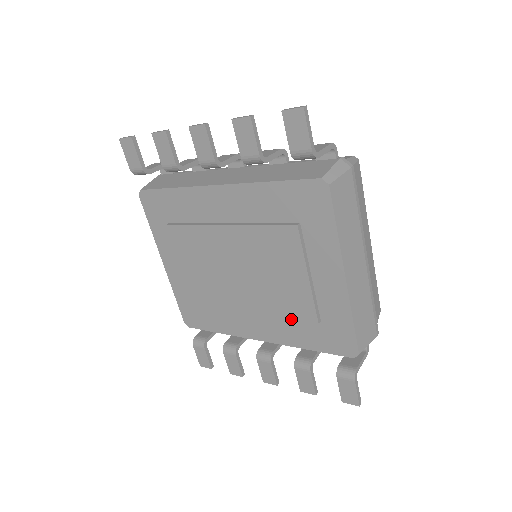
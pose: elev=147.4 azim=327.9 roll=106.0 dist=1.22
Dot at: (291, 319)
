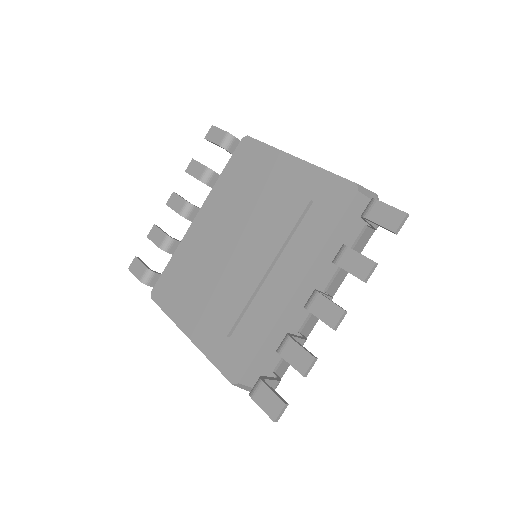
Dot at: (294, 226)
